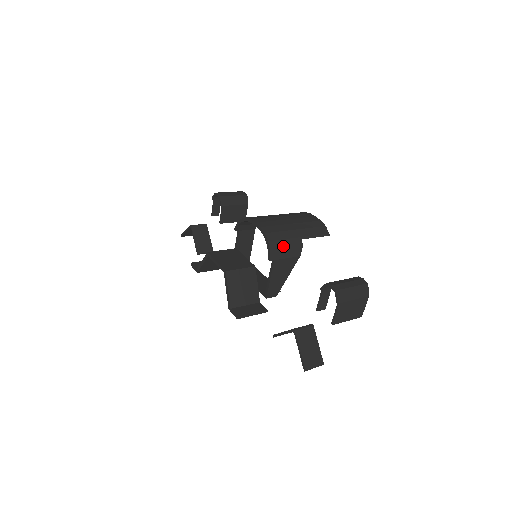
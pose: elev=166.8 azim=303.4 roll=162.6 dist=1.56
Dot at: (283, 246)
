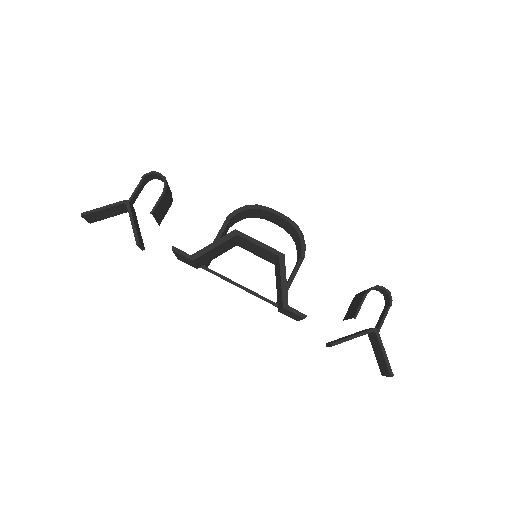
Dot at: occluded
